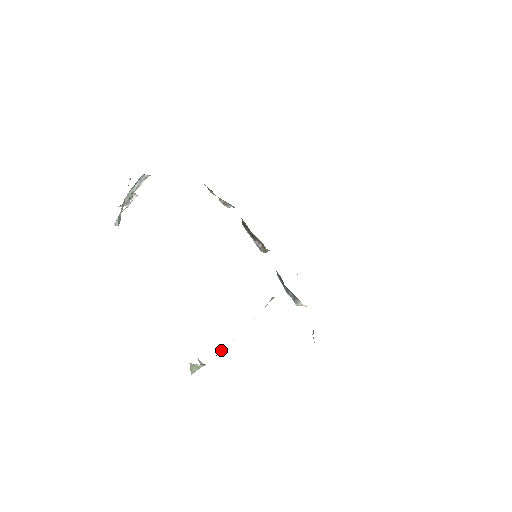
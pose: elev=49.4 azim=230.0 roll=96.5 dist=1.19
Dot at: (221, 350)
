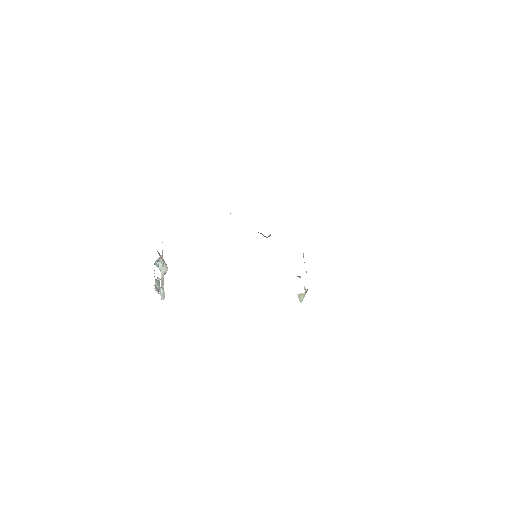
Dot at: occluded
